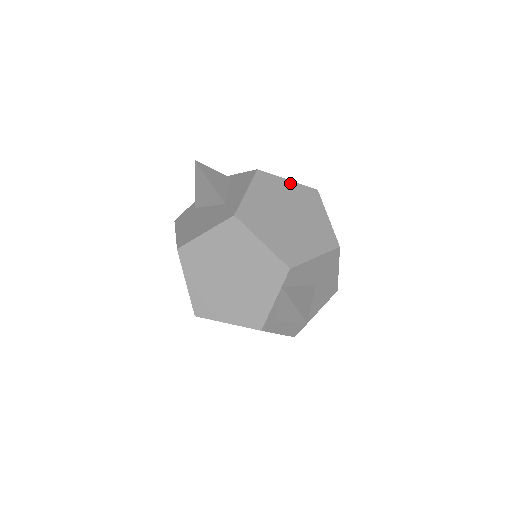
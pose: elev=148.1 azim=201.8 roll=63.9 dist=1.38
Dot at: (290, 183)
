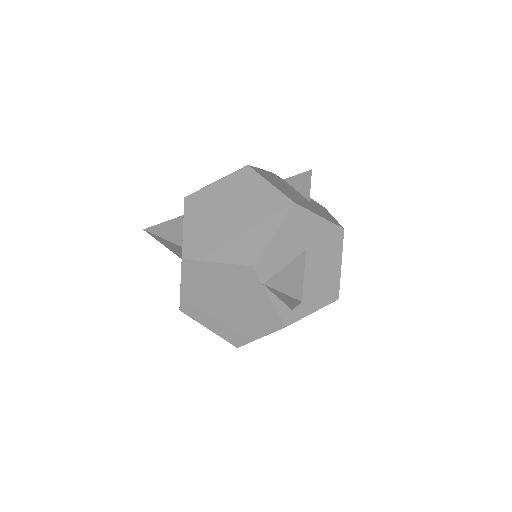
Dot at: (219, 183)
